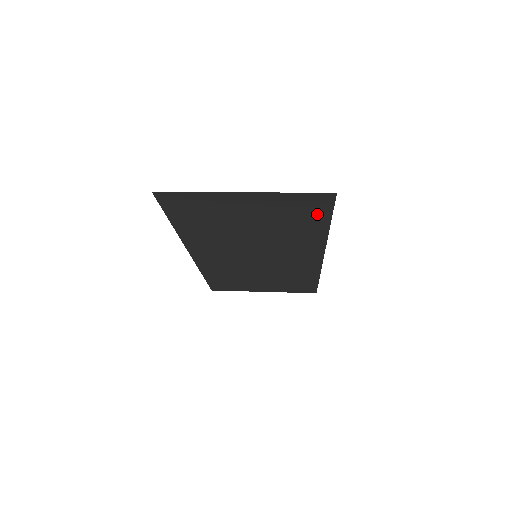
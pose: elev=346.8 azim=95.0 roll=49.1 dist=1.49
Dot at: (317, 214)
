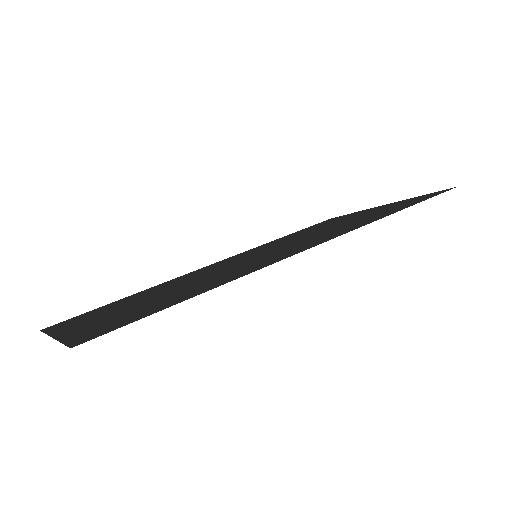
Dot at: (145, 312)
